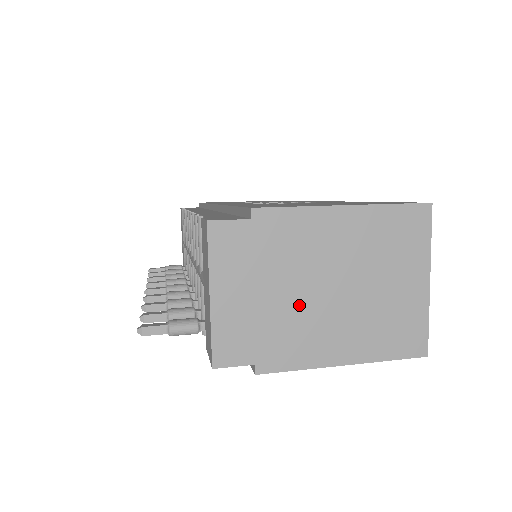
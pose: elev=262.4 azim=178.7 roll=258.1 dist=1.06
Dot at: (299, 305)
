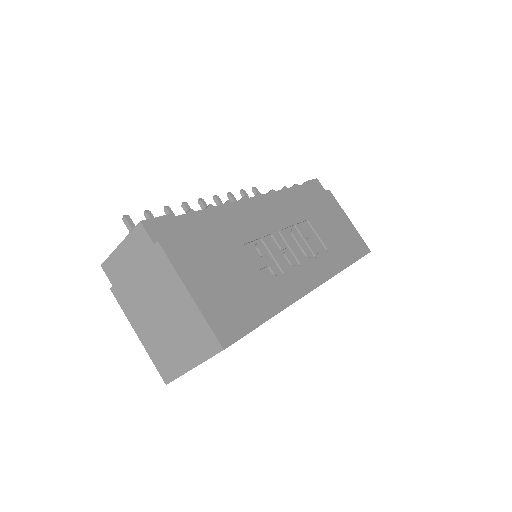
Dot at: (142, 295)
